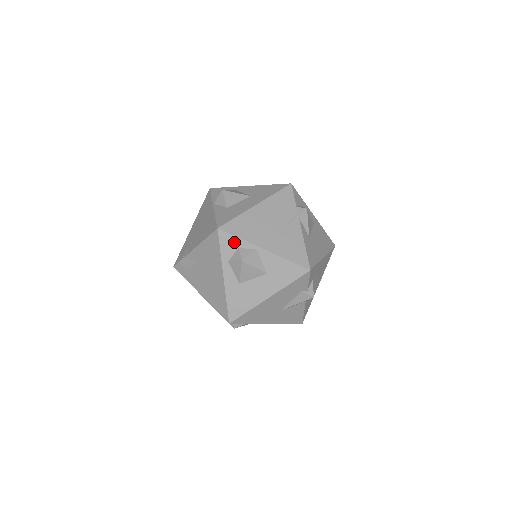
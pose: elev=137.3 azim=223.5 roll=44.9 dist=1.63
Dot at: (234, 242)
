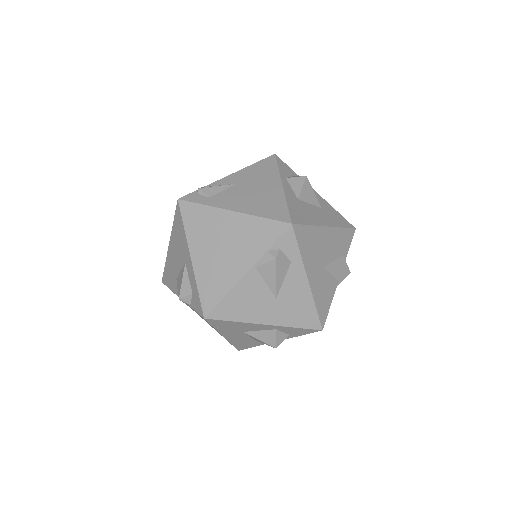
Dot at: (290, 170)
